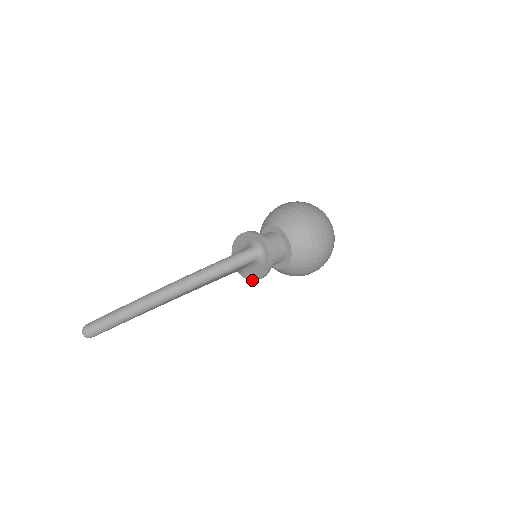
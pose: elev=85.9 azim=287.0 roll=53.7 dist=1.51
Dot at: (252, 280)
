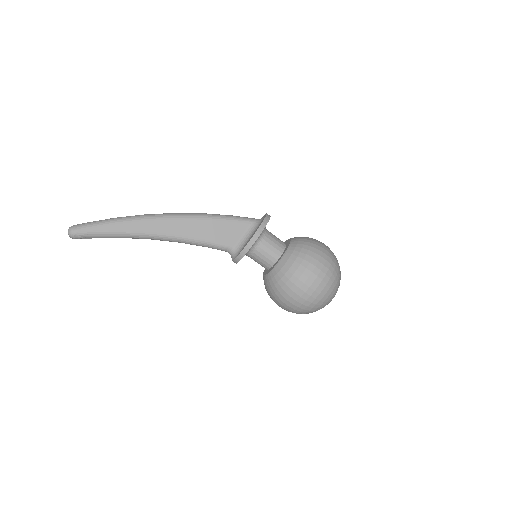
Dot at: (245, 246)
